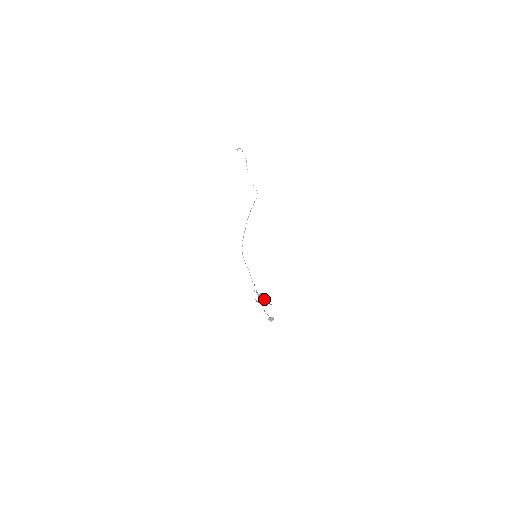
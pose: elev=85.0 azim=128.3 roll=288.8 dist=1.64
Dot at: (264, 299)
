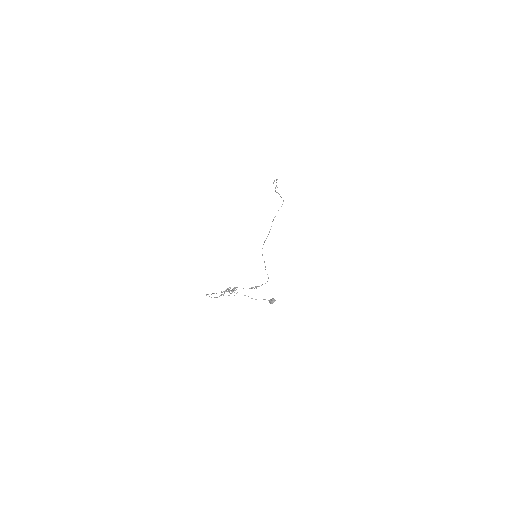
Dot at: occluded
